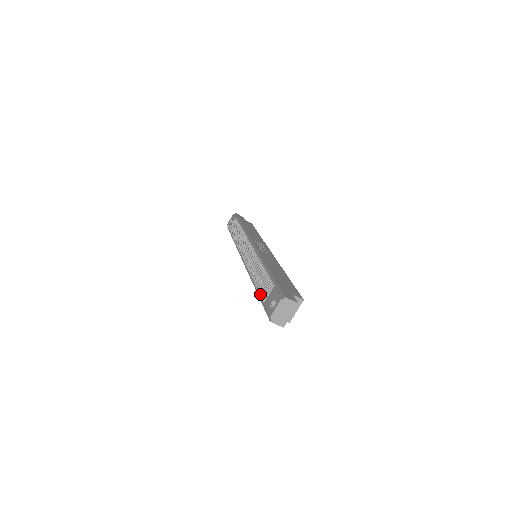
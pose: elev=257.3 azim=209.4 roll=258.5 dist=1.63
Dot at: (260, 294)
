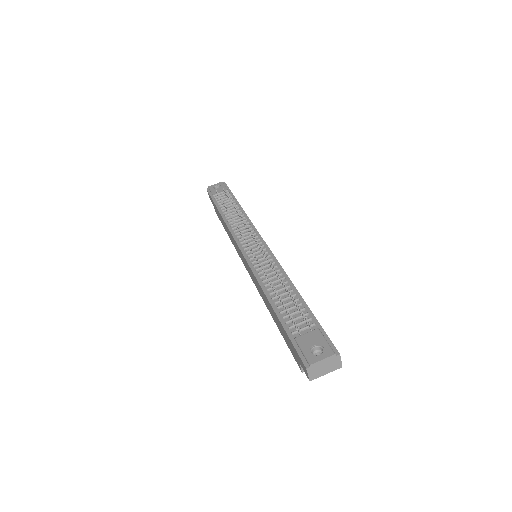
Dot at: (283, 318)
